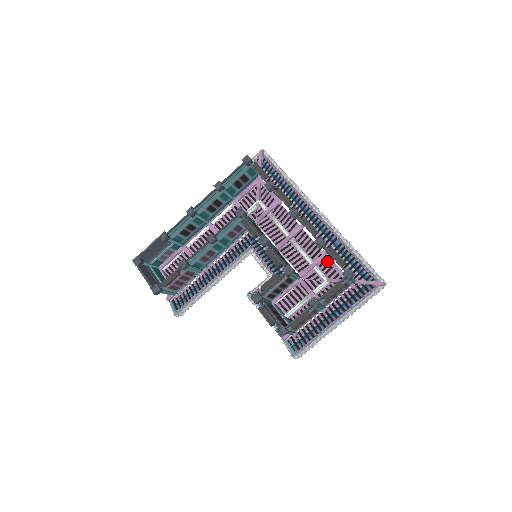
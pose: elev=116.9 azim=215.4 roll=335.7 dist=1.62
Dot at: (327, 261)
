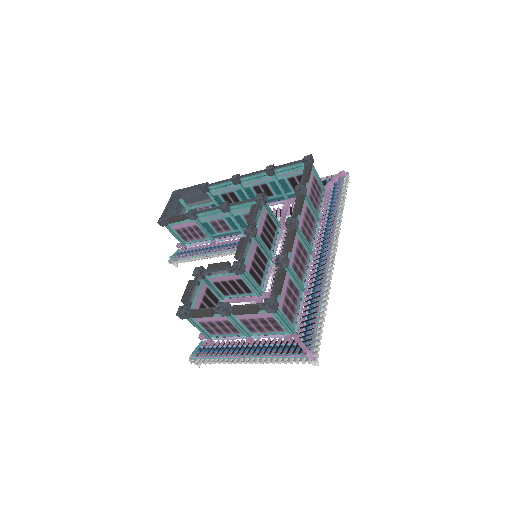
Dot at: occluded
